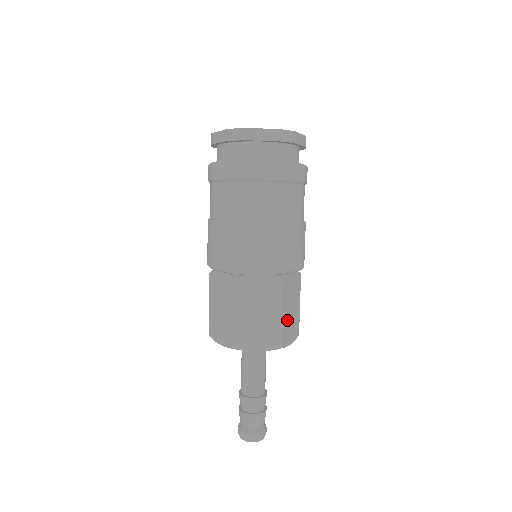
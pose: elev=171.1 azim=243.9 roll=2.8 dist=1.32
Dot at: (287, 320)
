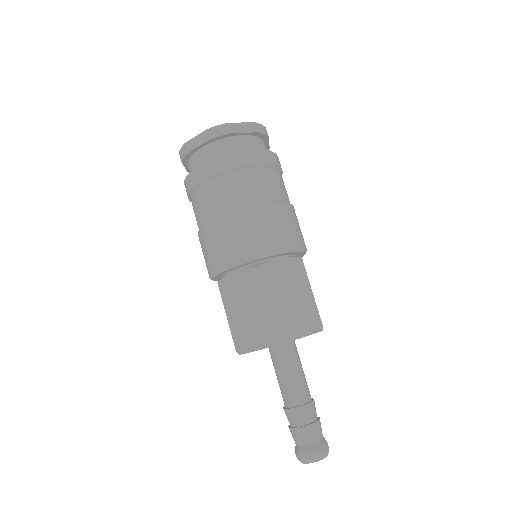
Dot at: (284, 310)
